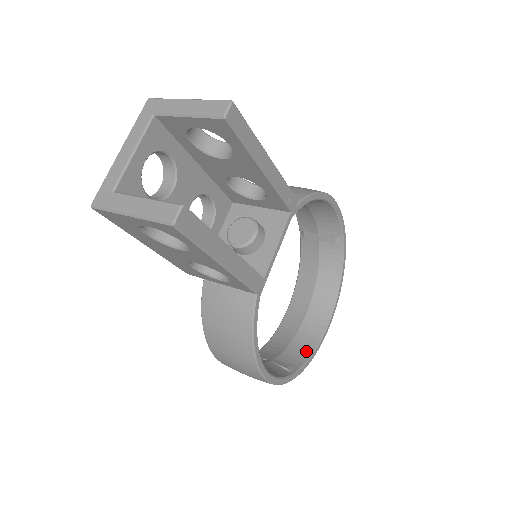
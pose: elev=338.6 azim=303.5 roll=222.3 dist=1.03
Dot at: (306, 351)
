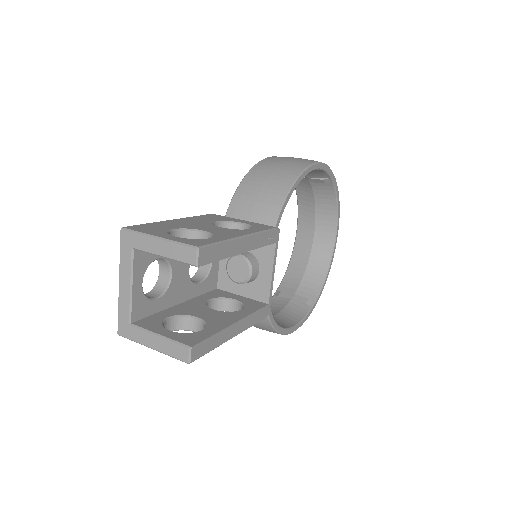
Dot at: (319, 278)
